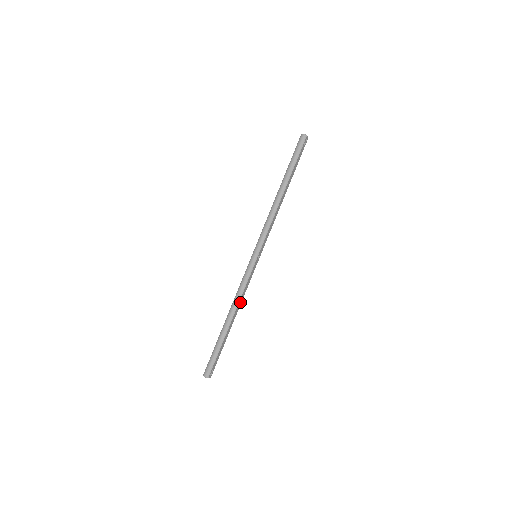
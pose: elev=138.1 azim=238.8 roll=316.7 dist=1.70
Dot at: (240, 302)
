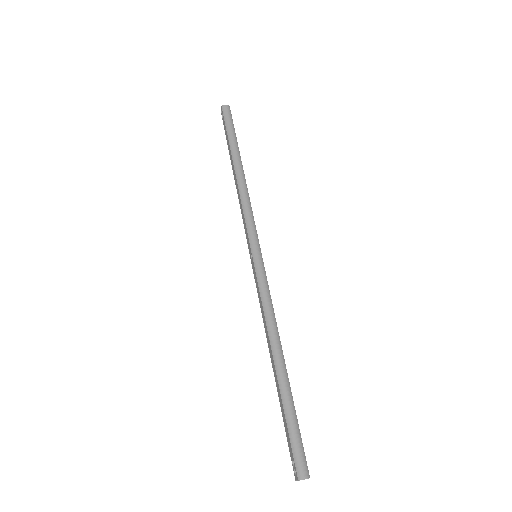
Dot at: (275, 327)
